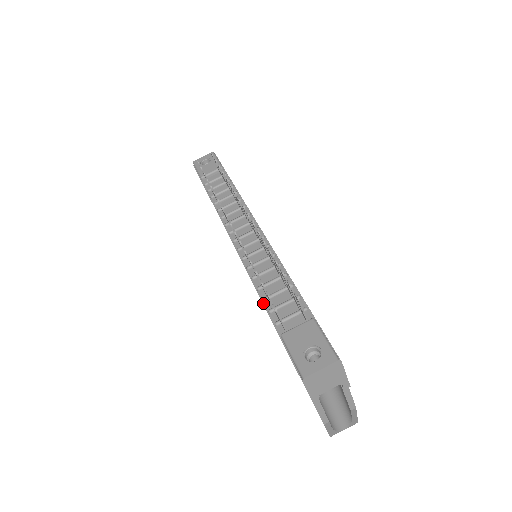
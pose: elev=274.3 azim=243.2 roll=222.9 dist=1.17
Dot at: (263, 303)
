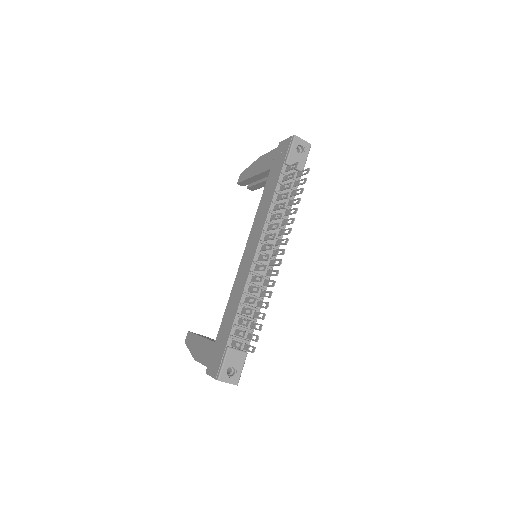
Dot at: (236, 316)
